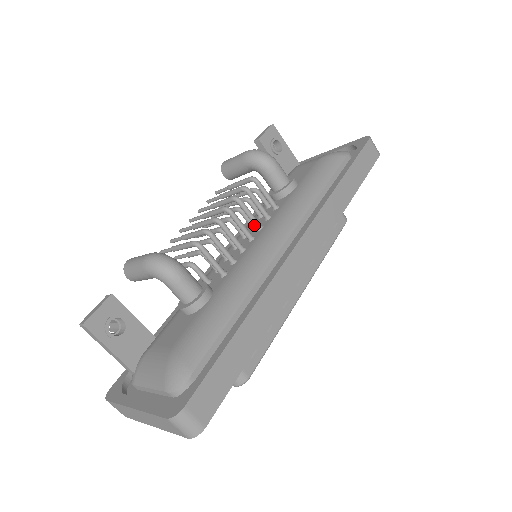
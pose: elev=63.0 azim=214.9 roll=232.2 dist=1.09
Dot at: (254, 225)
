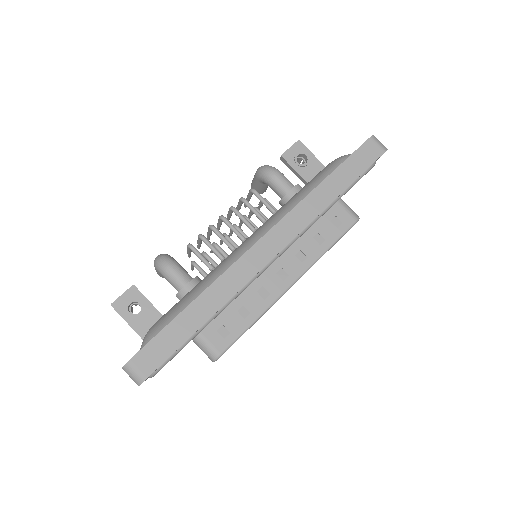
Dot at: (250, 229)
